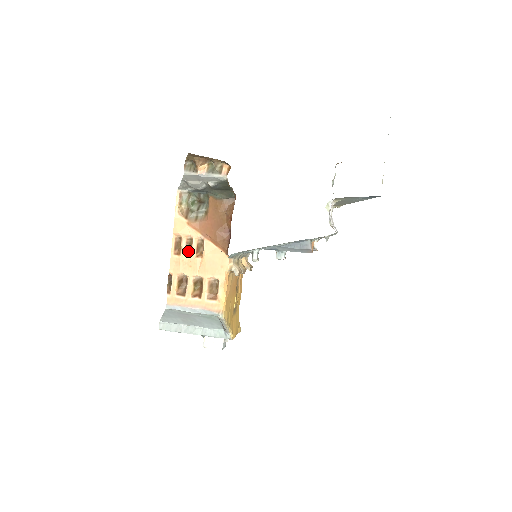
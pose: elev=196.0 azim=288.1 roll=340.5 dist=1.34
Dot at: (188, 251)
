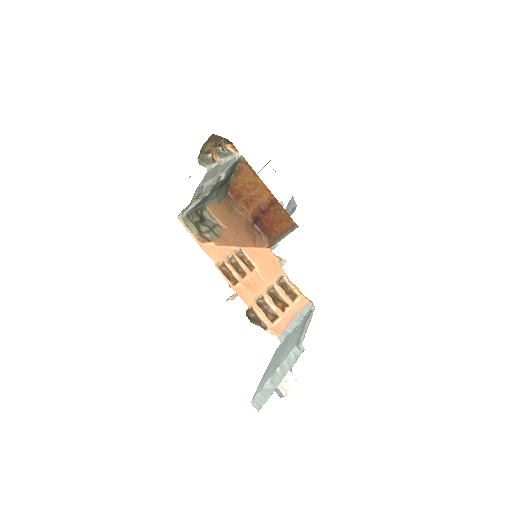
Dot at: (239, 272)
